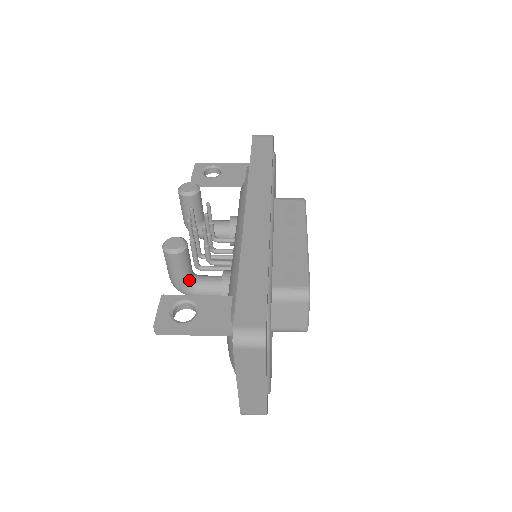
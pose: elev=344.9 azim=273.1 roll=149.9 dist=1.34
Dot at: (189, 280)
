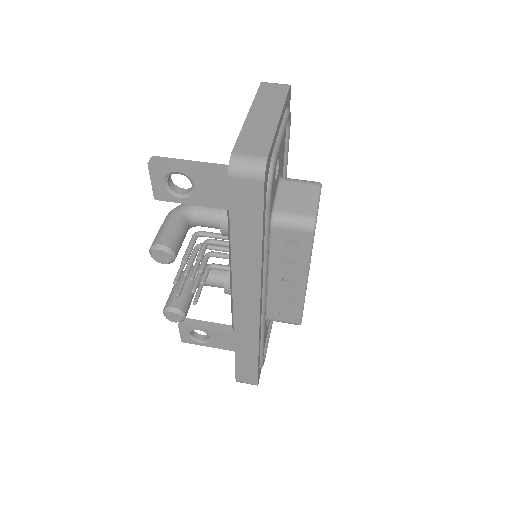
Dot at: occluded
